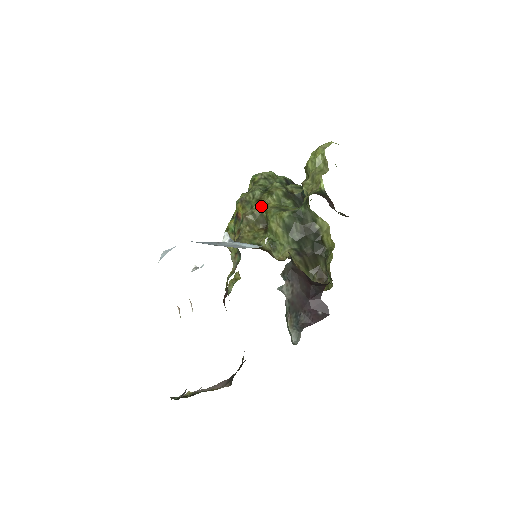
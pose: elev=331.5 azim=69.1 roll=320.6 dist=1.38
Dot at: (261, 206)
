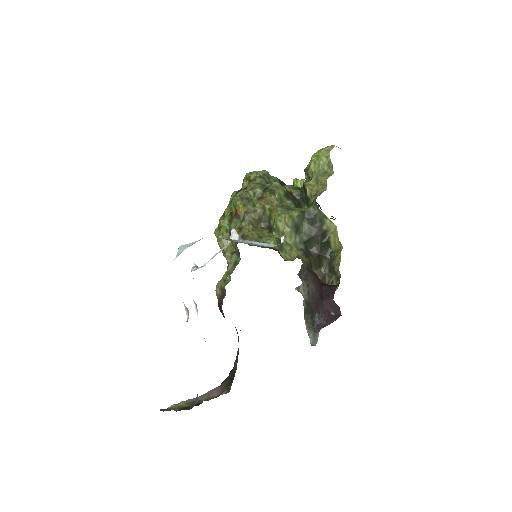
Dot at: (265, 204)
